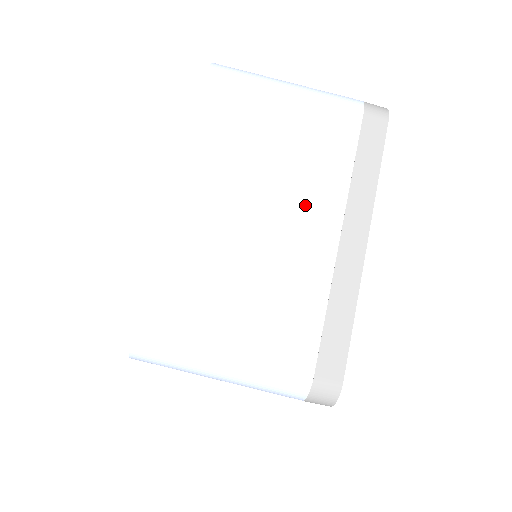
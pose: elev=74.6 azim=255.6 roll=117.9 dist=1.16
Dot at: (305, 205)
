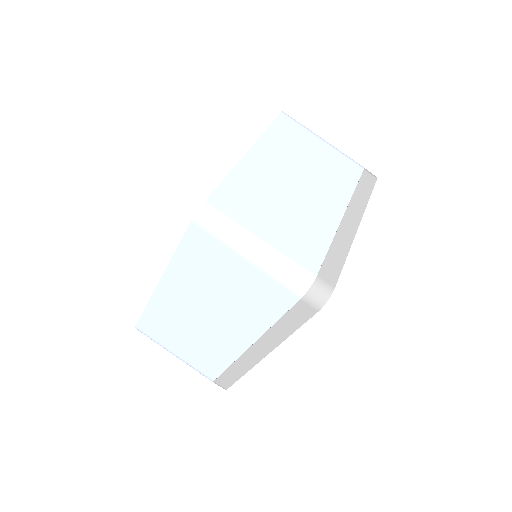
Dot at: (325, 192)
